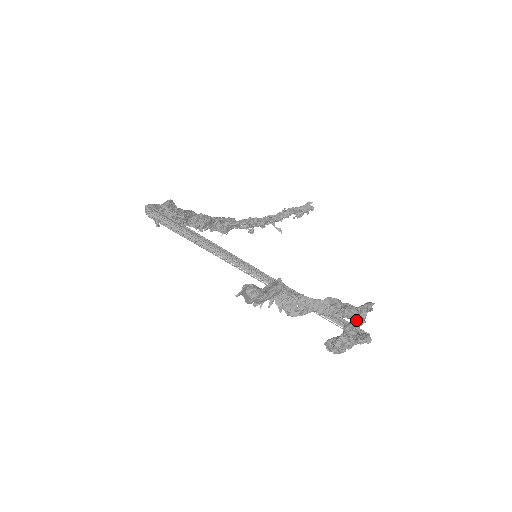
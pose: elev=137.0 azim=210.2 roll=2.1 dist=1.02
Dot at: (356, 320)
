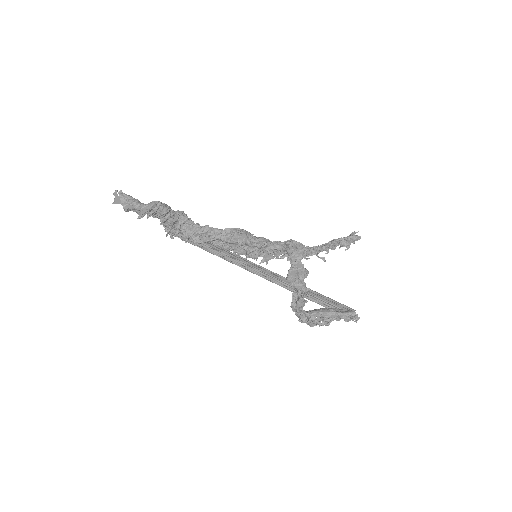
Dot at: (271, 252)
